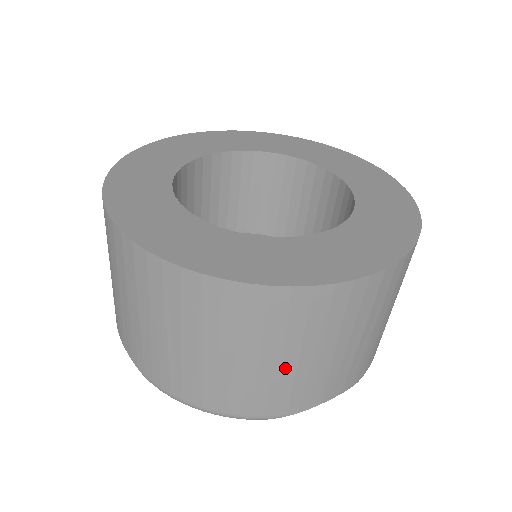
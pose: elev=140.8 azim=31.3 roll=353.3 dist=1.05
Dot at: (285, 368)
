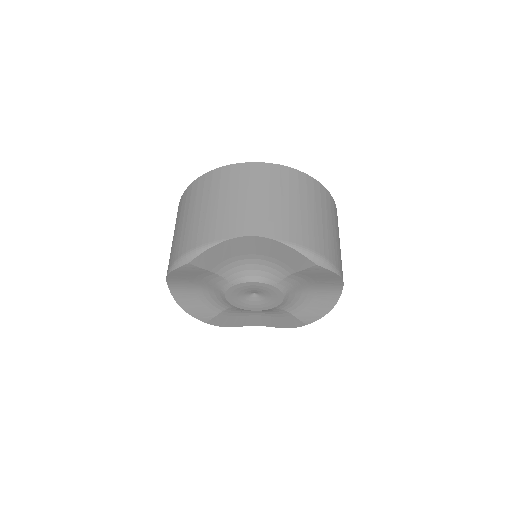
Dot at: (338, 240)
